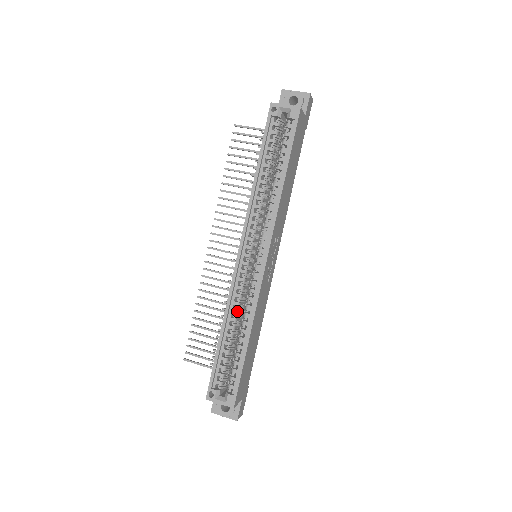
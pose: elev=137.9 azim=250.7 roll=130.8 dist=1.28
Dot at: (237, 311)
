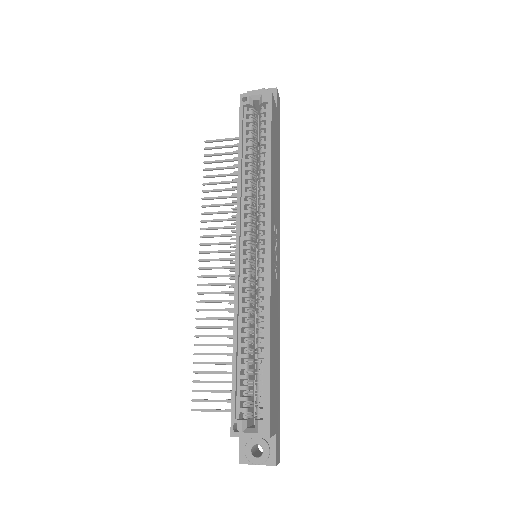
Dot at: (248, 314)
